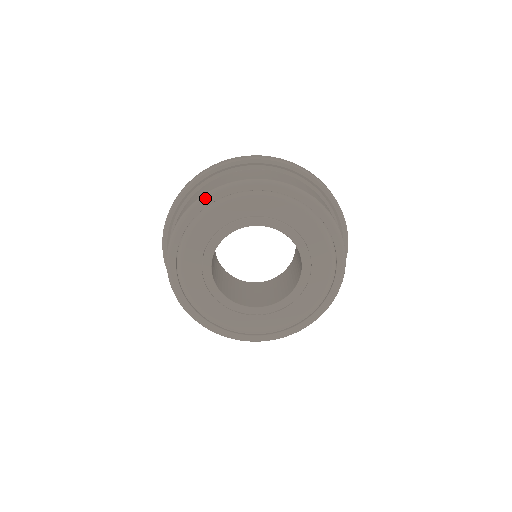
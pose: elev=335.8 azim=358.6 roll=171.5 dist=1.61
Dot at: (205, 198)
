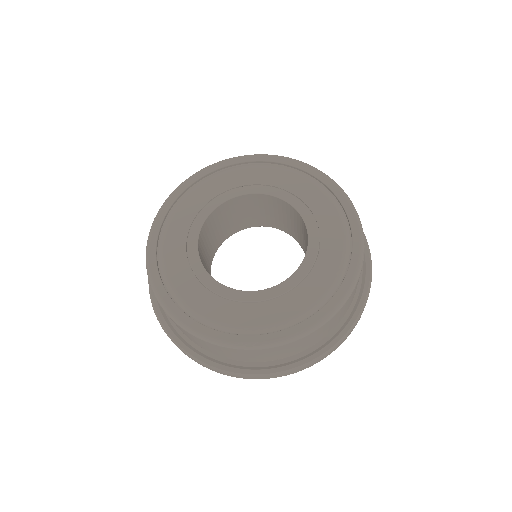
Dot at: (294, 160)
